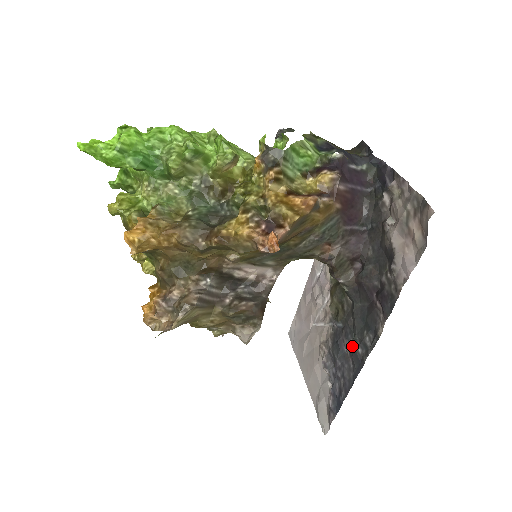
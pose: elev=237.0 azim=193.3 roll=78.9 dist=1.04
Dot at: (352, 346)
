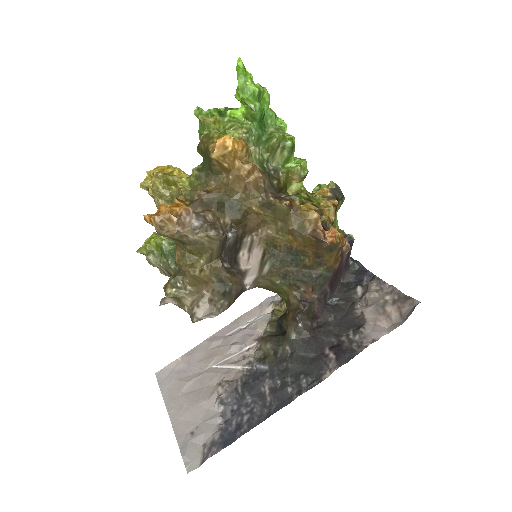
Dot at: (277, 386)
